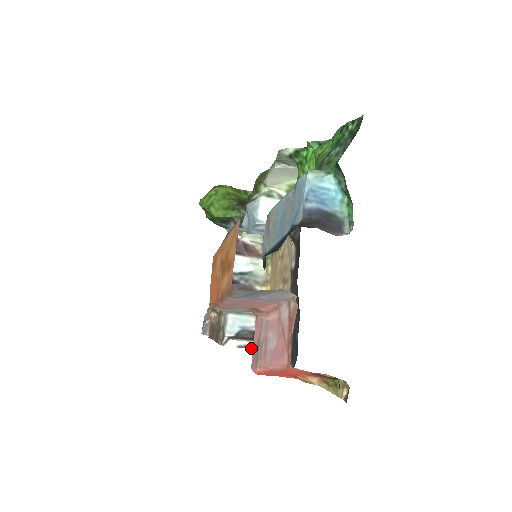
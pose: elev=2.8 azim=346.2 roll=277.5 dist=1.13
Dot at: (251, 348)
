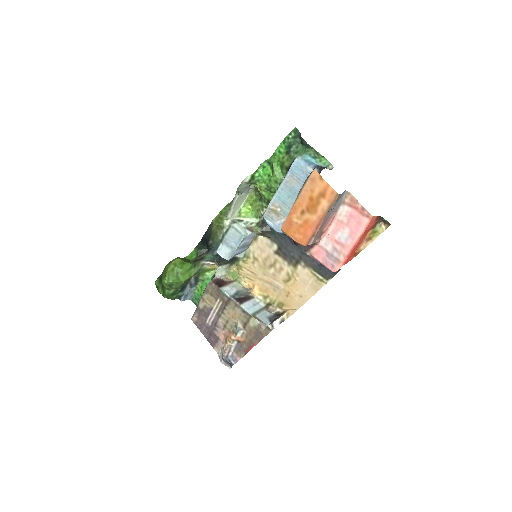
Dot at: occluded
